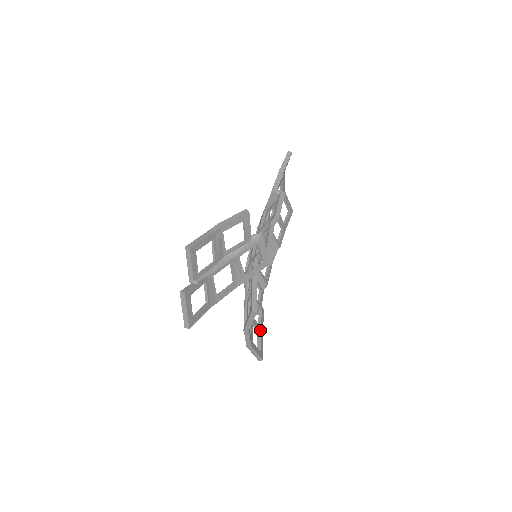
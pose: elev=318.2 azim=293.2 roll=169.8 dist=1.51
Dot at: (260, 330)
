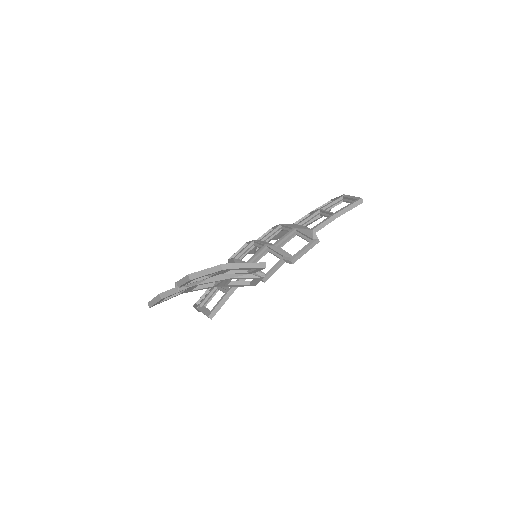
Dot at: occluded
